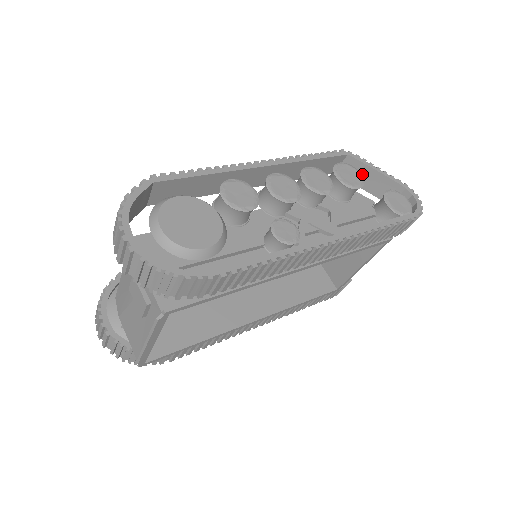
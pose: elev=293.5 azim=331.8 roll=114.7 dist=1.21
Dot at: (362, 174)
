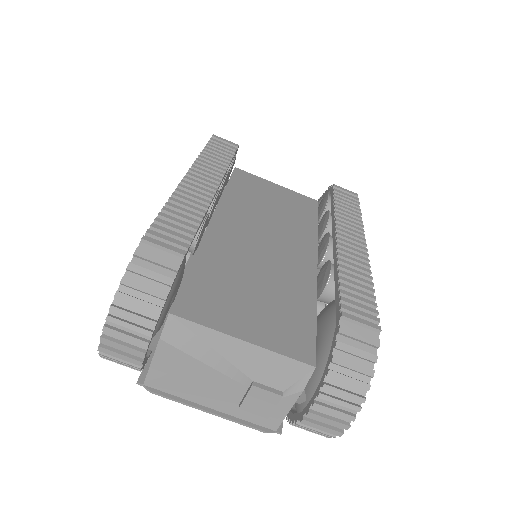
Dot at: occluded
